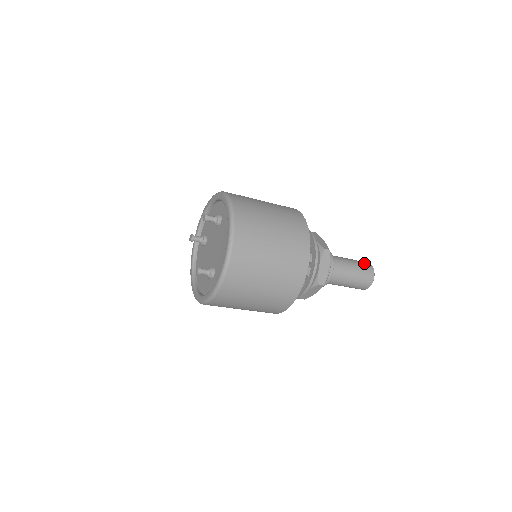
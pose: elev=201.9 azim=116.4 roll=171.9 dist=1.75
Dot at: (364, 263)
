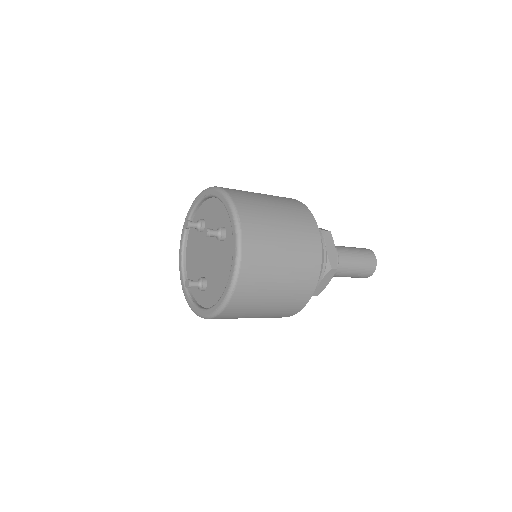
Dot at: (369, 258)
